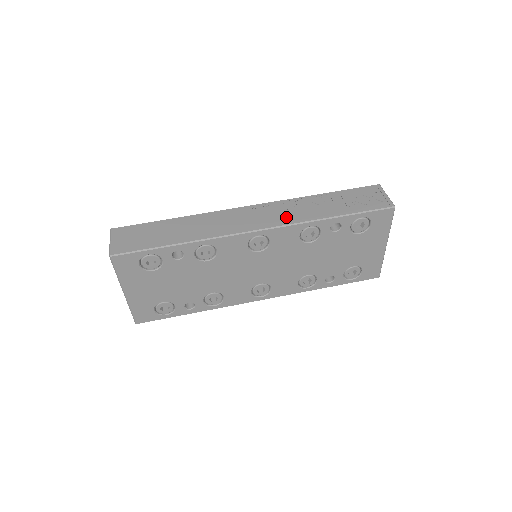
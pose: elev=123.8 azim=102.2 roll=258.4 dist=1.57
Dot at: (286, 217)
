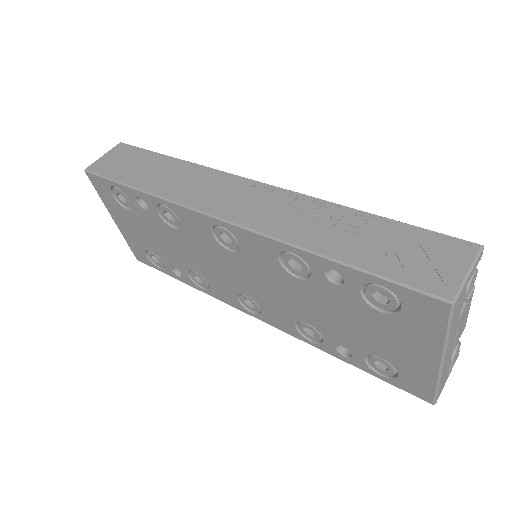
Dot at: (270, 219)
